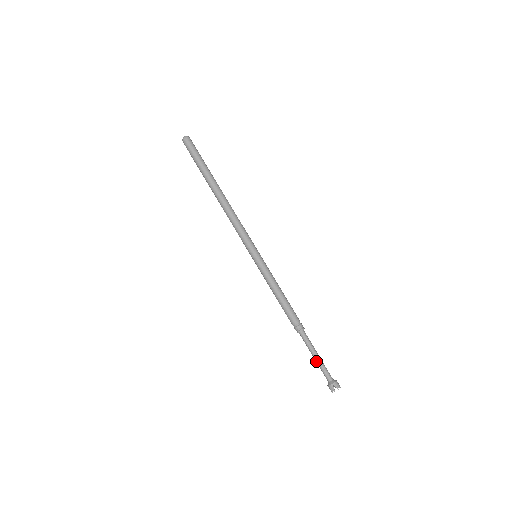
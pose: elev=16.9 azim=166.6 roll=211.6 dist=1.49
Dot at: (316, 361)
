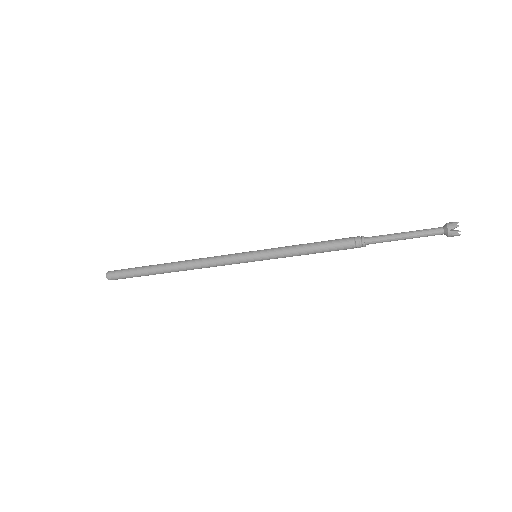
Dot at: occluded
